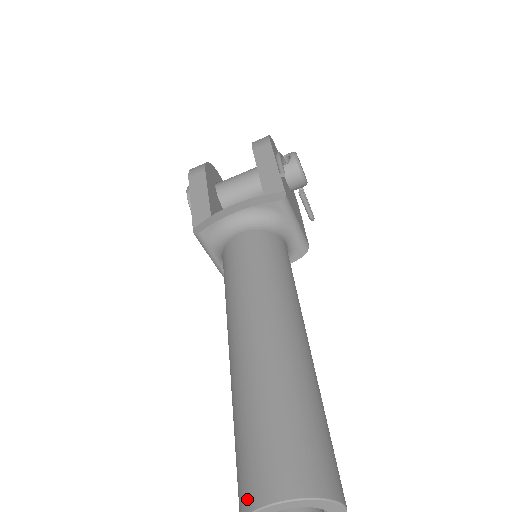
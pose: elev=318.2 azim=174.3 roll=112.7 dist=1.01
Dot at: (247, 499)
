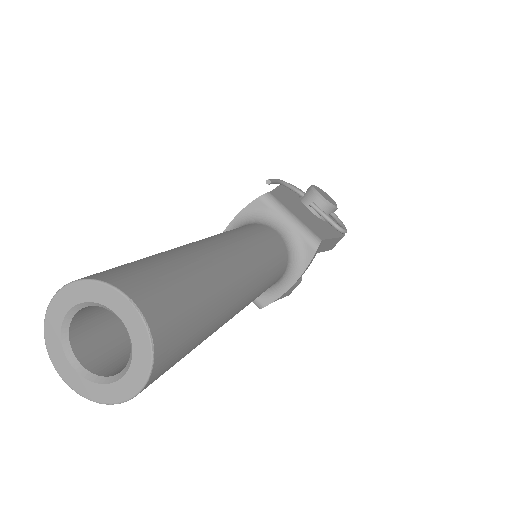
Dot at: occluded
